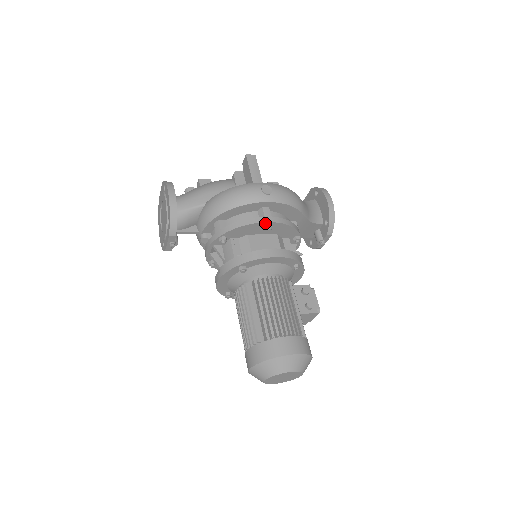
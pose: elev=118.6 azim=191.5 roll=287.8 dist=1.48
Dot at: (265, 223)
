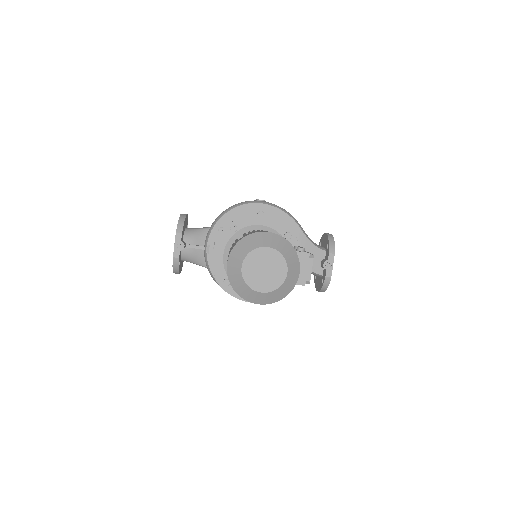
Dot at: (258, 212)
